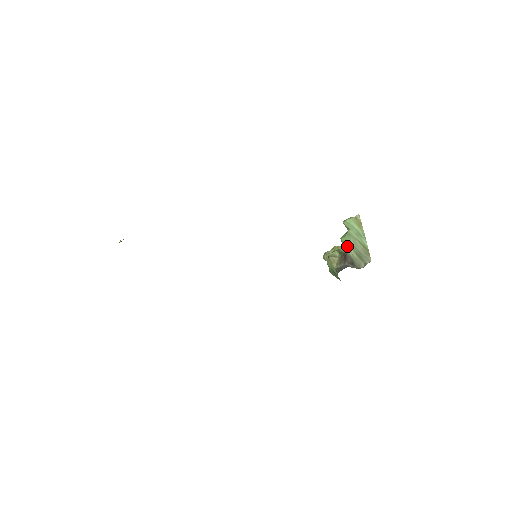
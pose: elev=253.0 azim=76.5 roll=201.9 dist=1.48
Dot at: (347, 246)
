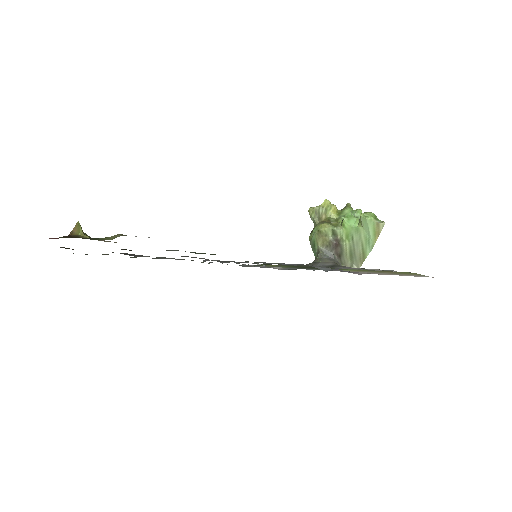
Dot at: (346, 236)
